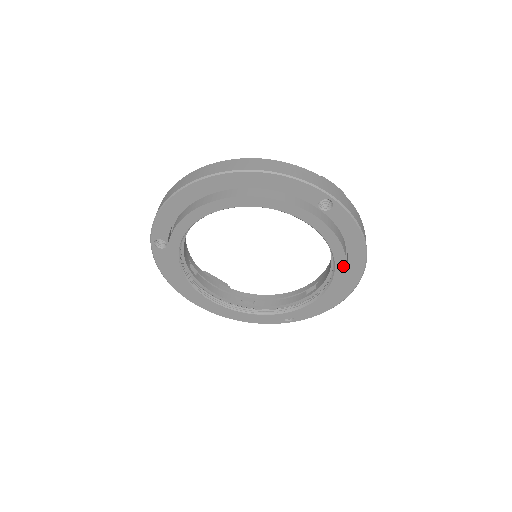
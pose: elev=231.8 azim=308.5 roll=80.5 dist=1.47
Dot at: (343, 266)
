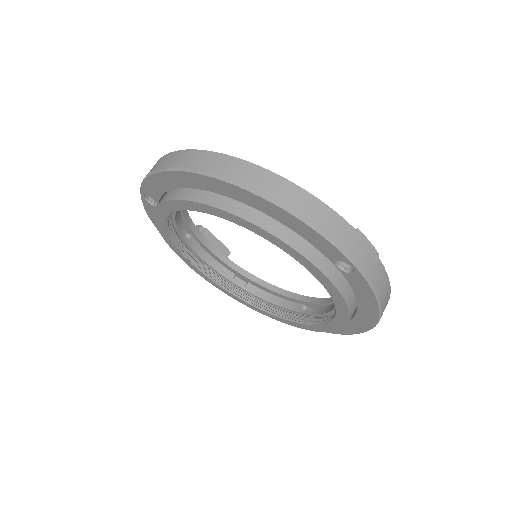
Dot at: (344, 321)
